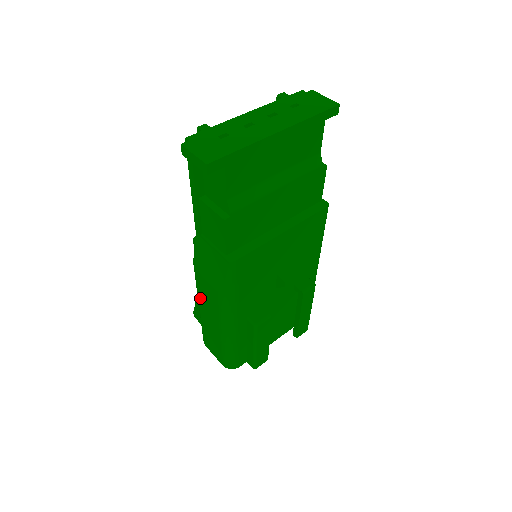
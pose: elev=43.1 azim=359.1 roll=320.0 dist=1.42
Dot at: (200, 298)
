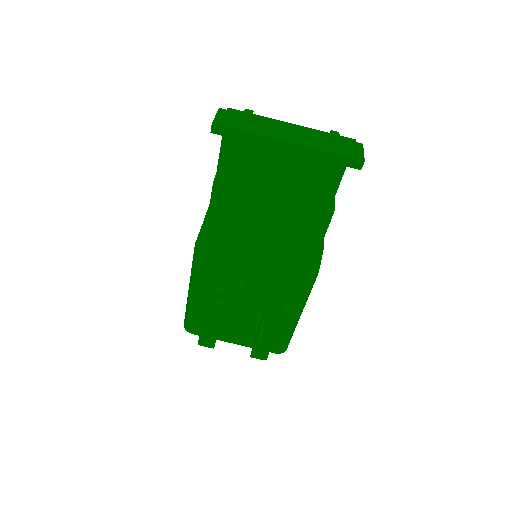
Dot at: occluded
